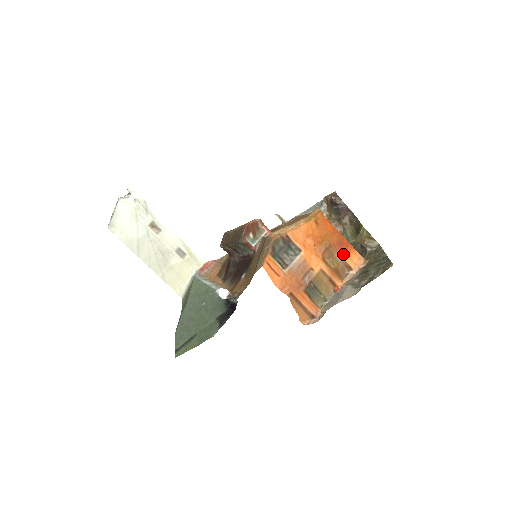
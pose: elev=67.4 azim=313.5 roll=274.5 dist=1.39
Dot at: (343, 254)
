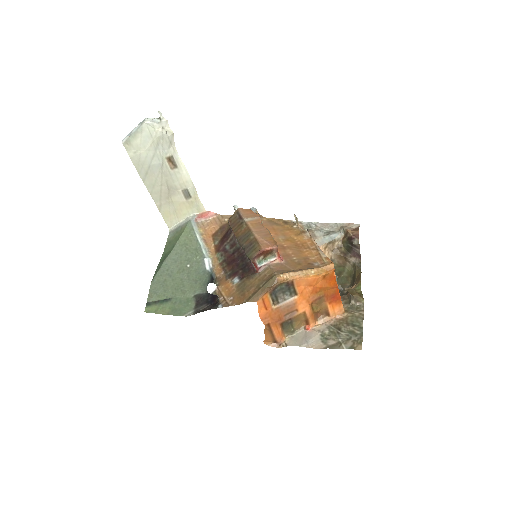
Dot at: (330, 304)
